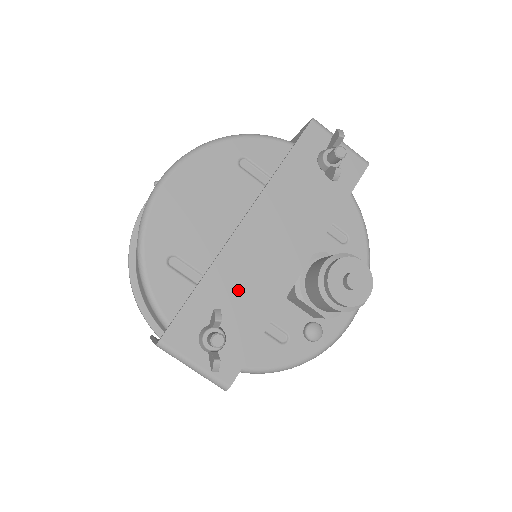
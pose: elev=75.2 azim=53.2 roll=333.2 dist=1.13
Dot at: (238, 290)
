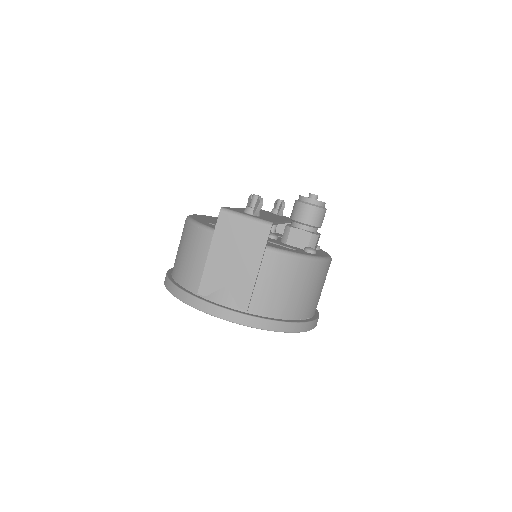
Dot at: occluded
